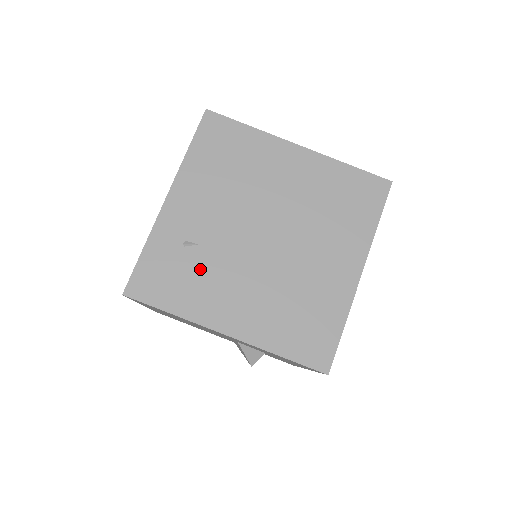
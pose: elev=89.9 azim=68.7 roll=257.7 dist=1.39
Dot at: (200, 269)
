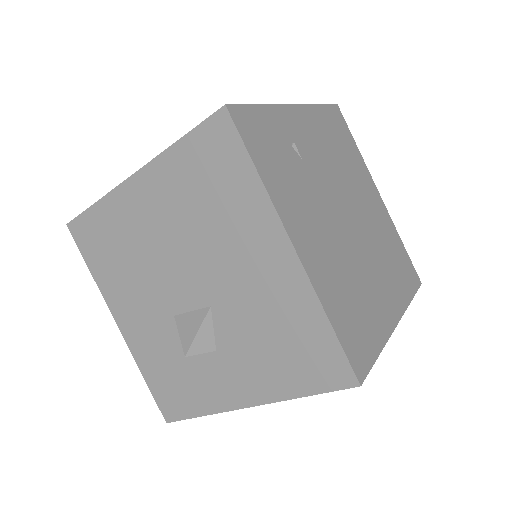
Dot at: (296, 175)
